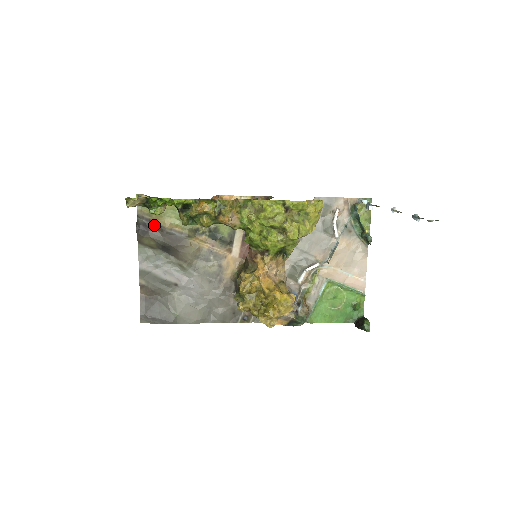
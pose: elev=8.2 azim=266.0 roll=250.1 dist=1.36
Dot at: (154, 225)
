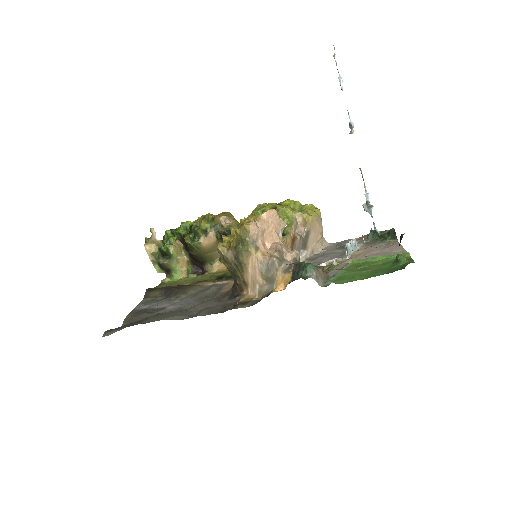
Dot at: occluded
